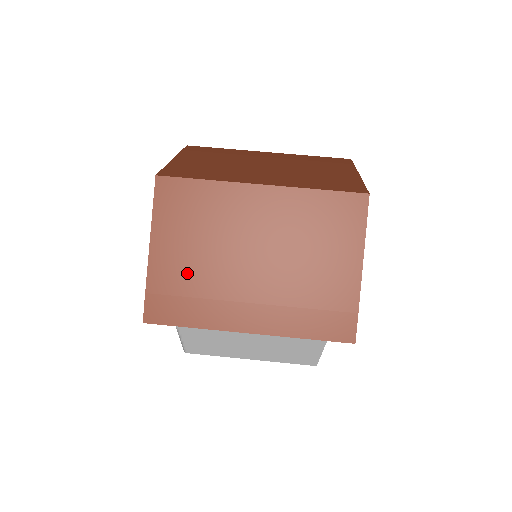
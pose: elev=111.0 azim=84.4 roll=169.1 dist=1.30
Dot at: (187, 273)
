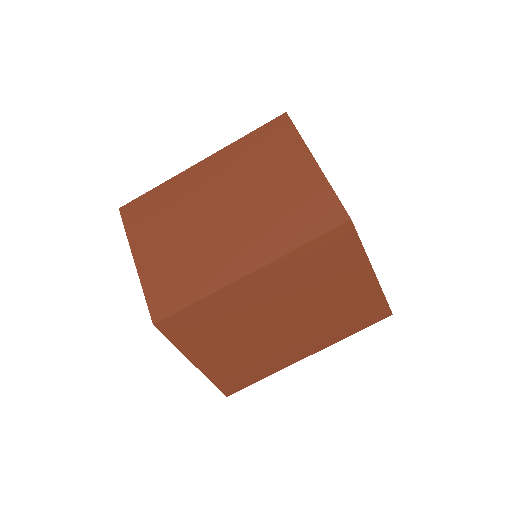
Dot at: (235, 358)
